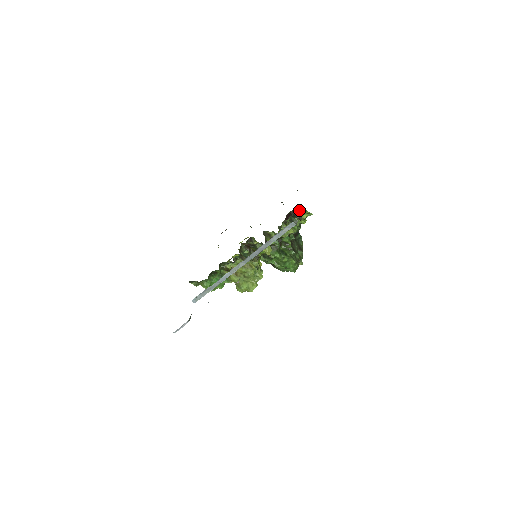
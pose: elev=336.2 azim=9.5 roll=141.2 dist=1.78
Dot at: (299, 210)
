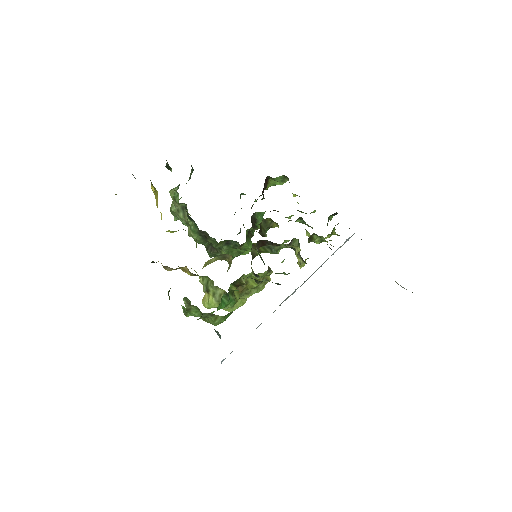
Dot at: (275, 178)
